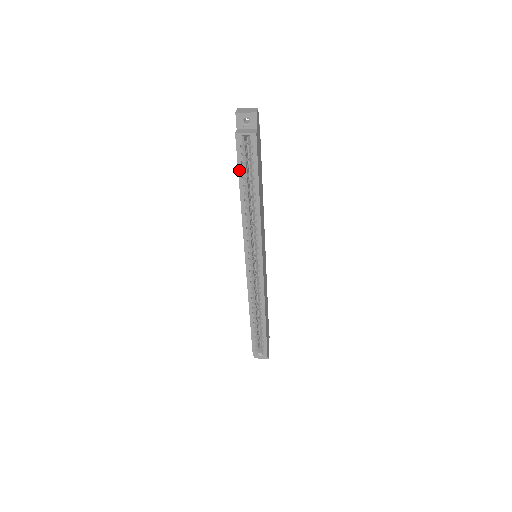
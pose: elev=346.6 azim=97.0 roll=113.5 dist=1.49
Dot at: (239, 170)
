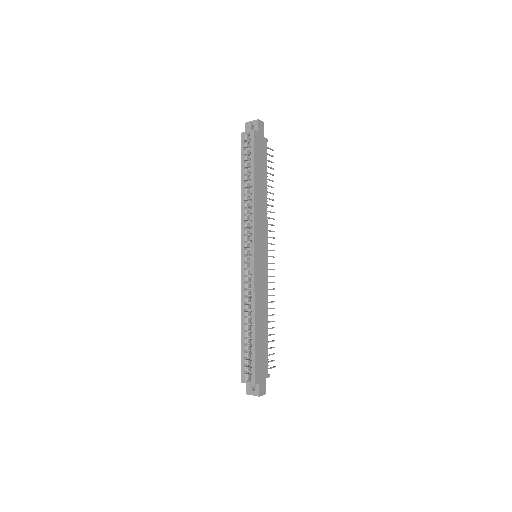
Dot at: (242, 162)
